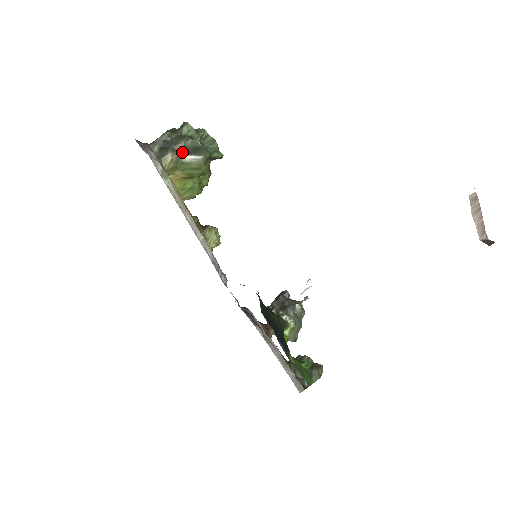
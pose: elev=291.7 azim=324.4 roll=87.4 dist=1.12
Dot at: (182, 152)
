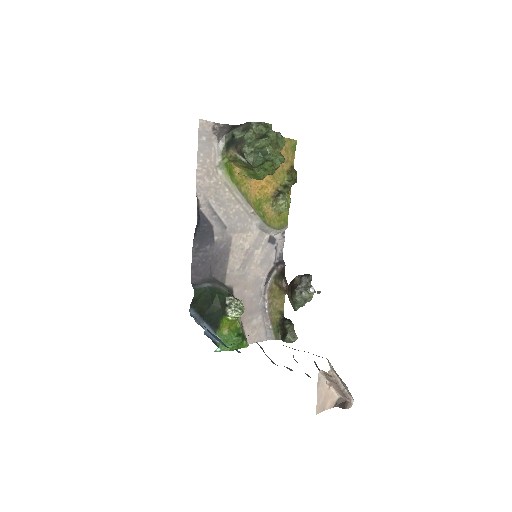
Dot at: (240, 153)
